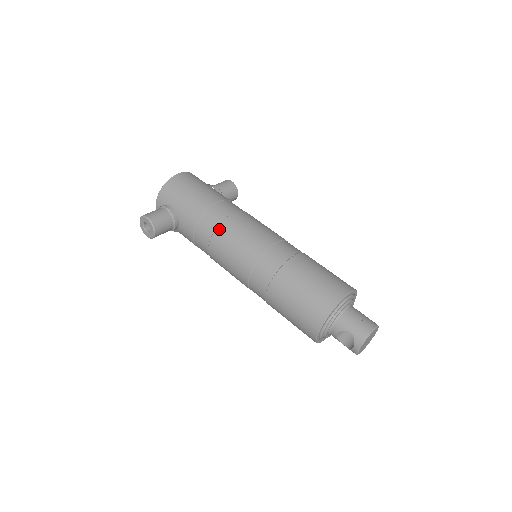
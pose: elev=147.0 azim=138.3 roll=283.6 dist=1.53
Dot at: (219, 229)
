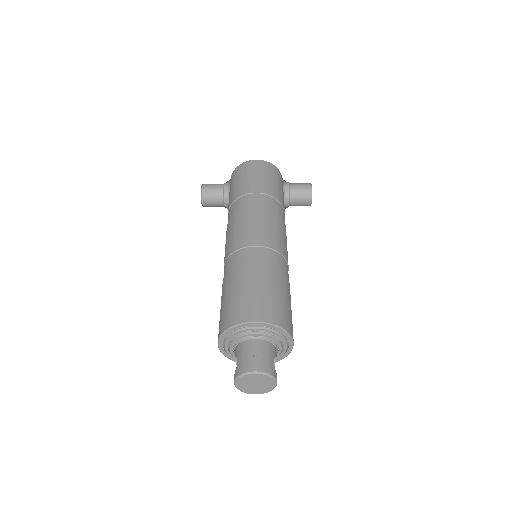
Dot at: (234, 215)
